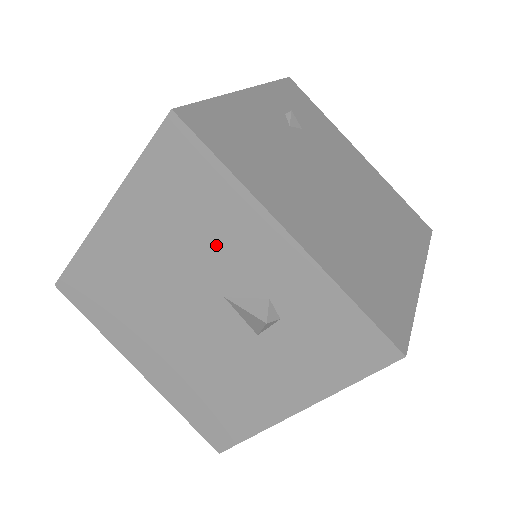
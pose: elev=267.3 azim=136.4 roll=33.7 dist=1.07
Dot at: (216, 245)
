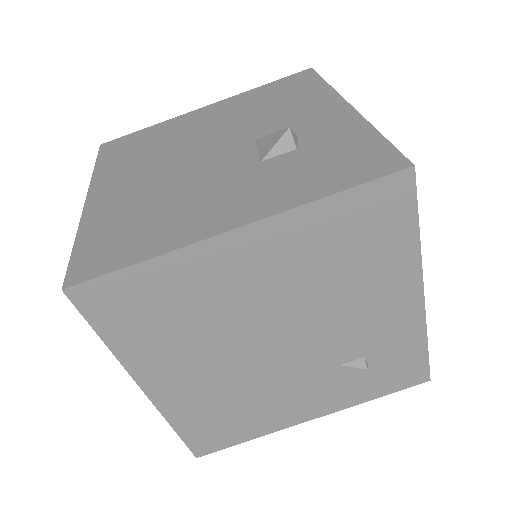
Dot at: (281, 113)
